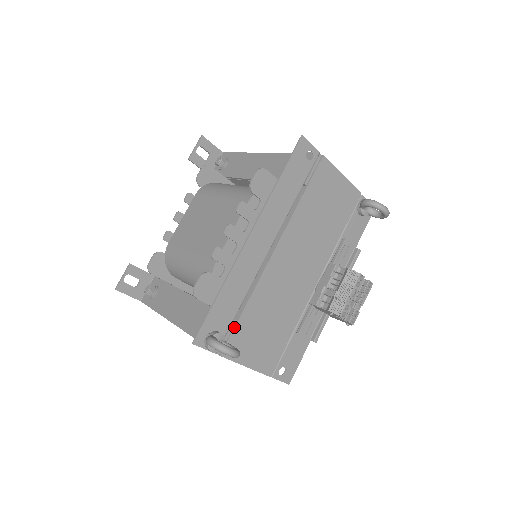
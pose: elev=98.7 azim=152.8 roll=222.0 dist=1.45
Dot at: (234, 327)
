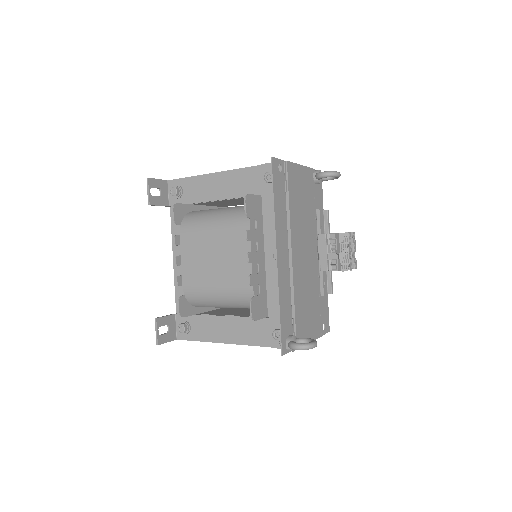
Dot at: (295, 324)
